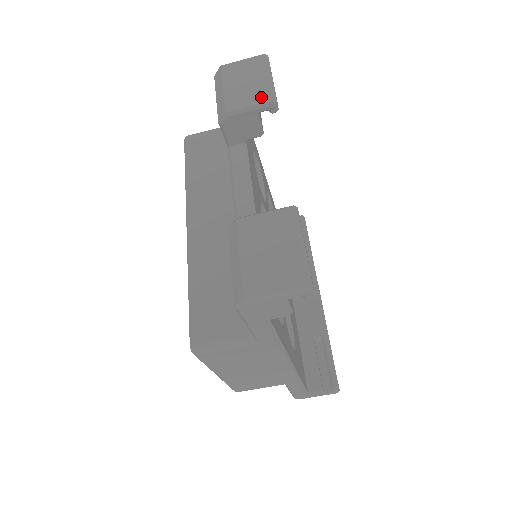
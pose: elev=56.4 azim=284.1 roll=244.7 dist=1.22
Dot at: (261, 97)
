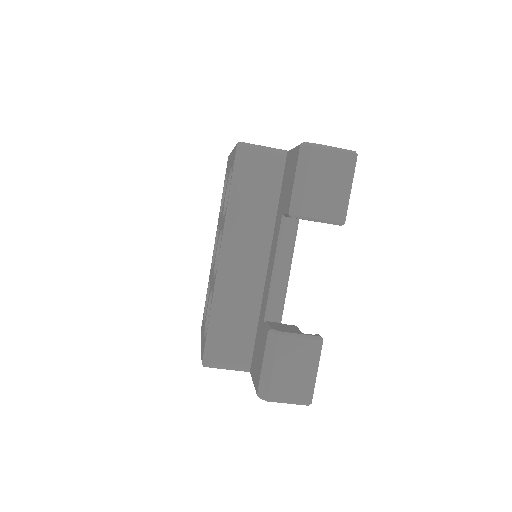
Dot at: (335, 213)
